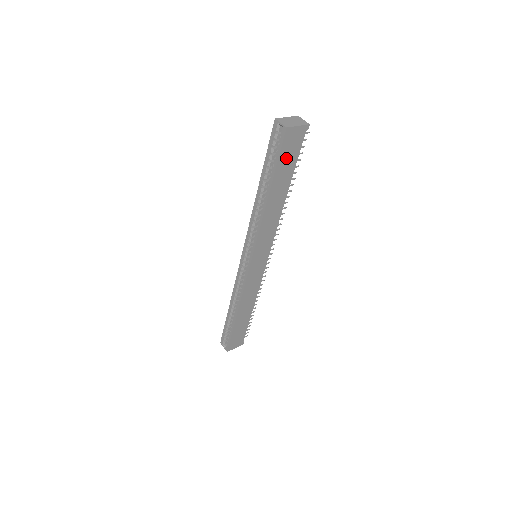
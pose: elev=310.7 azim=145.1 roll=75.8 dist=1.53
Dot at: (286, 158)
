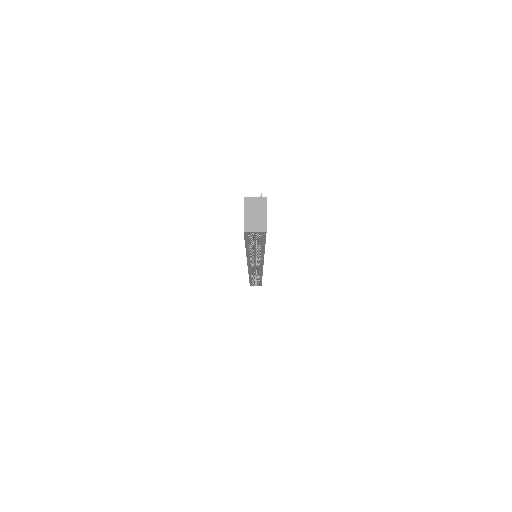
Dot at: occluded
